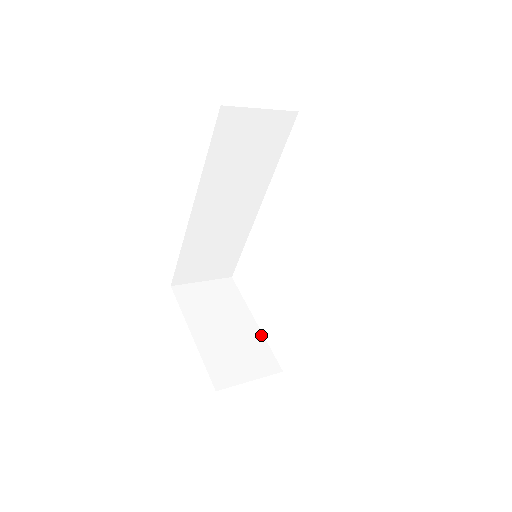
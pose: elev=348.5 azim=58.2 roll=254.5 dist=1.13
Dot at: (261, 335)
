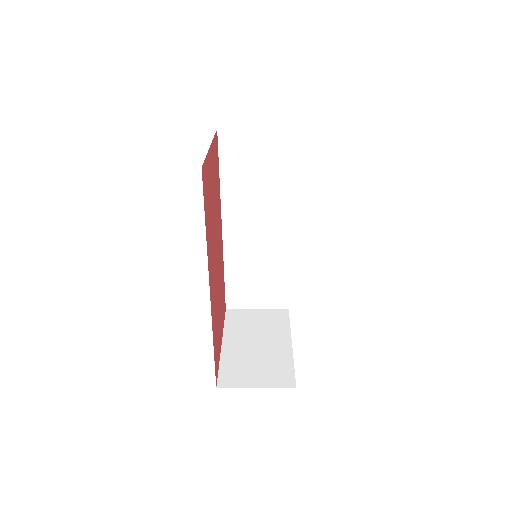
Dot at: (291, 355)
